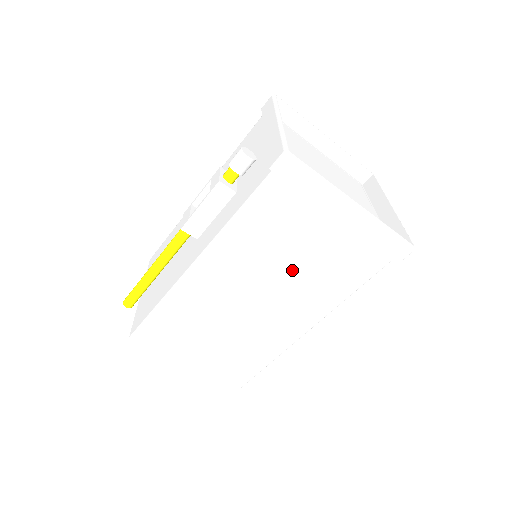
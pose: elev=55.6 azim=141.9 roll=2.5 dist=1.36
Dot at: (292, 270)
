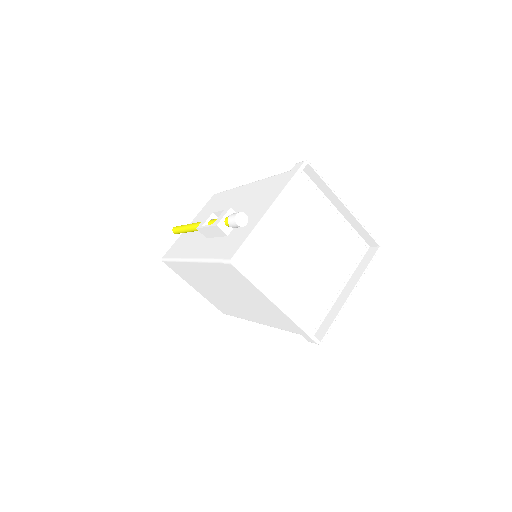
Dot at: (246, 299)
